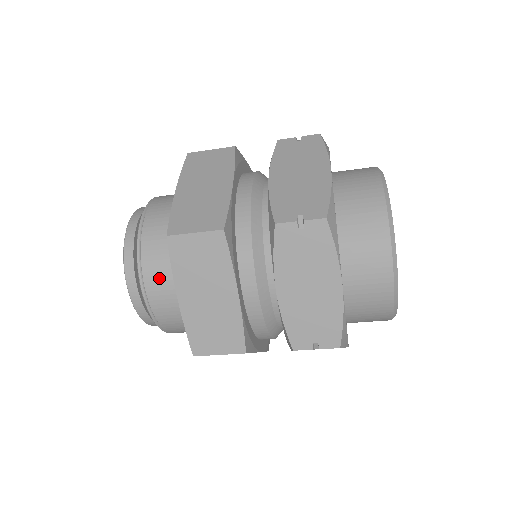
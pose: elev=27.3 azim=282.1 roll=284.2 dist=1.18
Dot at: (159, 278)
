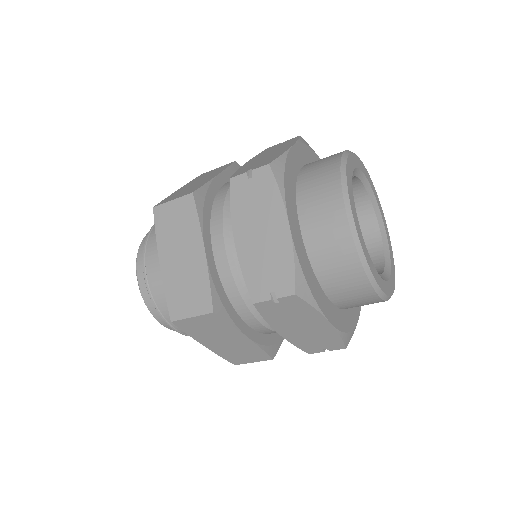
Dot at: occluded
